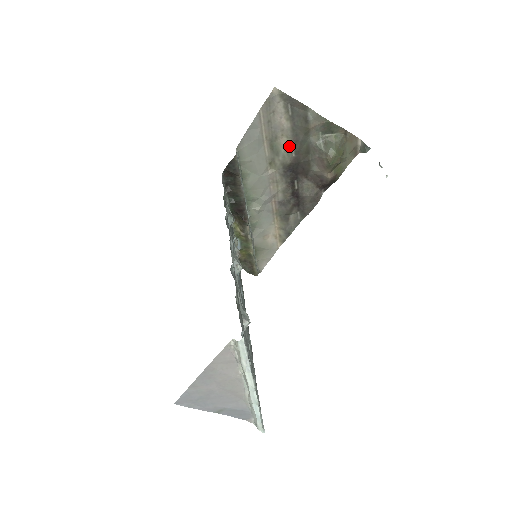
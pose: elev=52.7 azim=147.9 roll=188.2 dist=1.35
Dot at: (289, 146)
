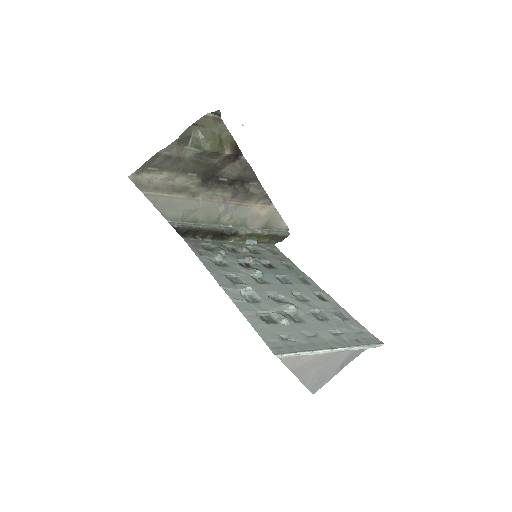
Dot at: (185, 177)
